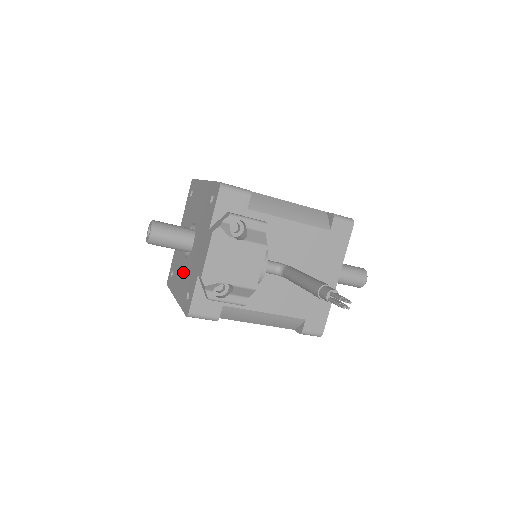
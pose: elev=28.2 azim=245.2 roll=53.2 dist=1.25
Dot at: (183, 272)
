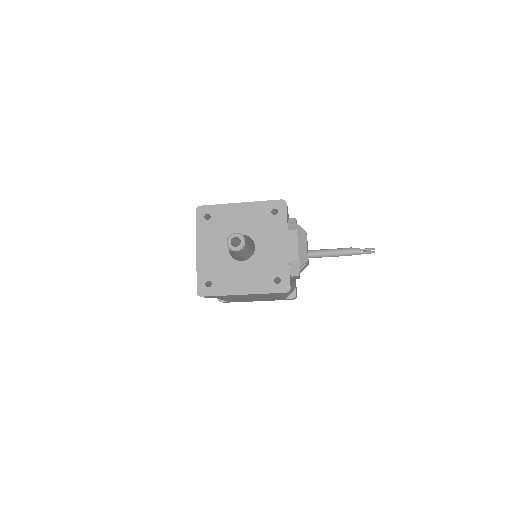
Dot at: (247, 271)
